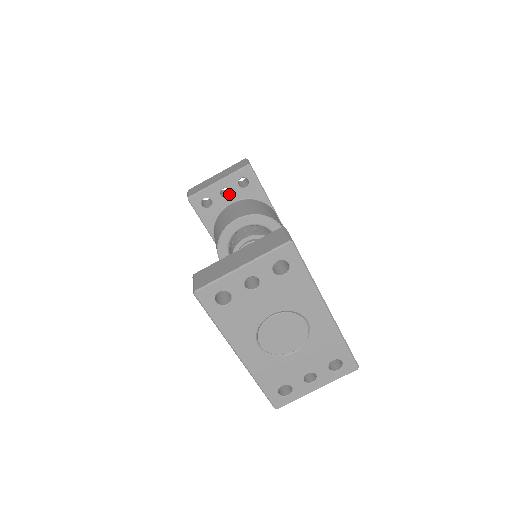
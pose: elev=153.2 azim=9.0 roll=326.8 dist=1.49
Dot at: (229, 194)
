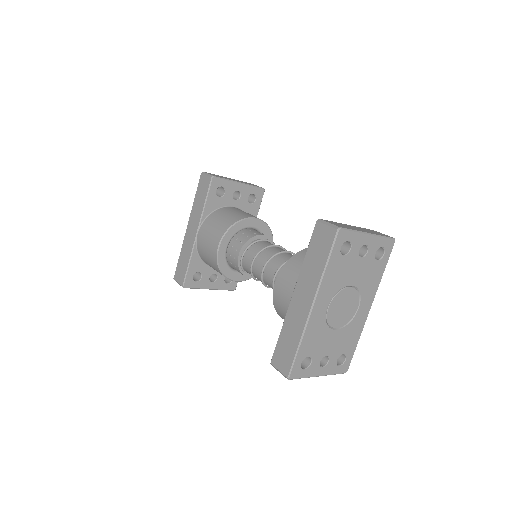
Dot at: (237, 199)
